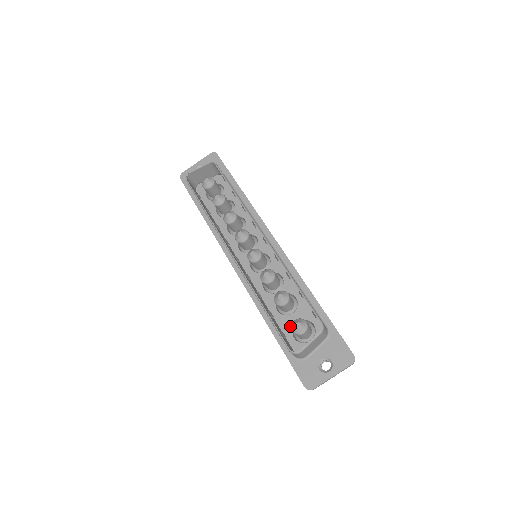
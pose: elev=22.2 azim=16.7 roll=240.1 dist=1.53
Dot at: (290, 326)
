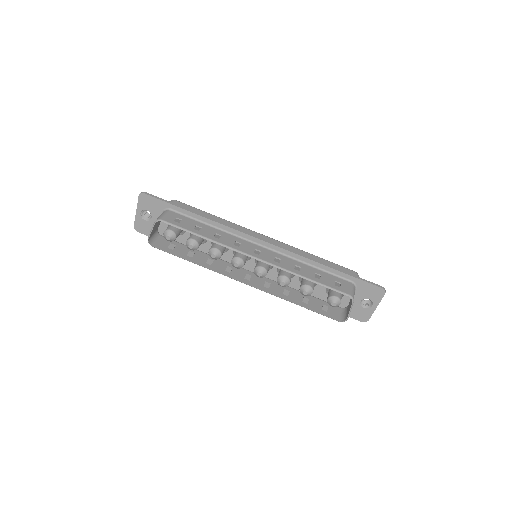
Dot at: (323, 292)
